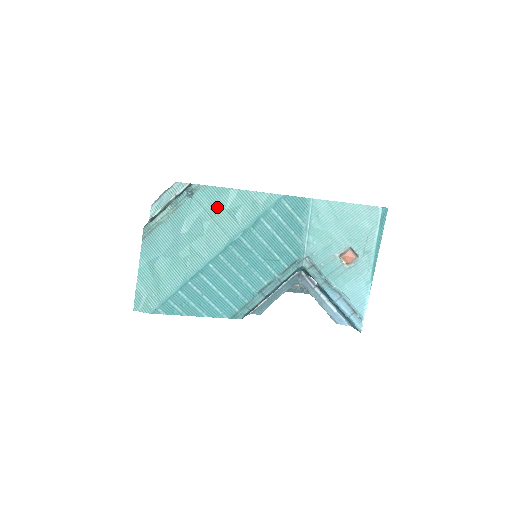
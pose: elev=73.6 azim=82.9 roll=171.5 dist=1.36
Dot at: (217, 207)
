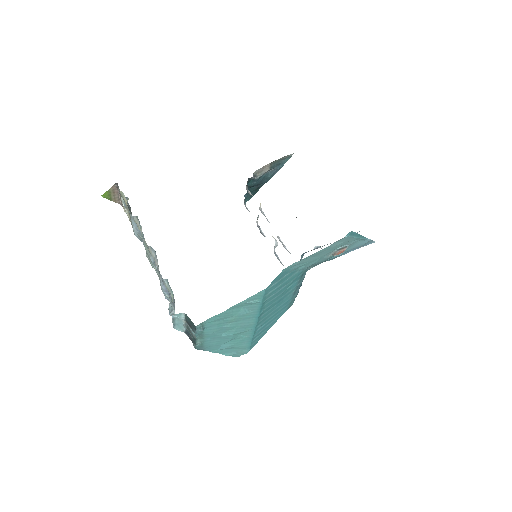
Dot at: (227, 319)
